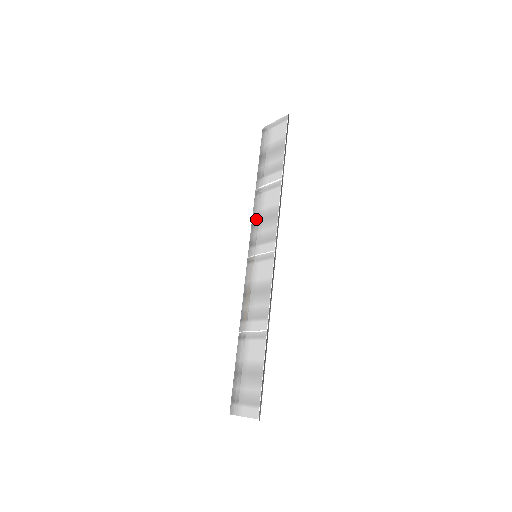
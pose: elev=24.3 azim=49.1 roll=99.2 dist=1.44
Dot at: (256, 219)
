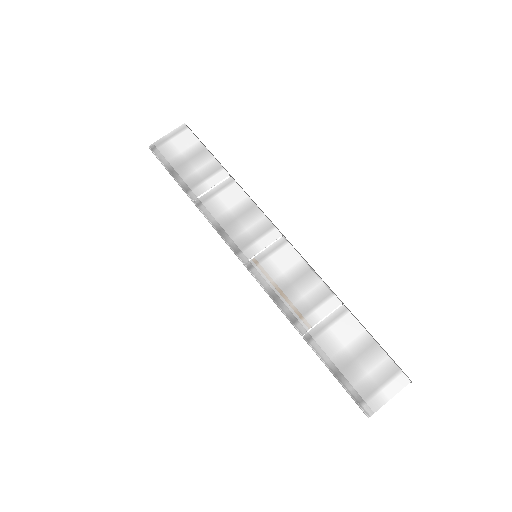
Dot at: (225, 224)
